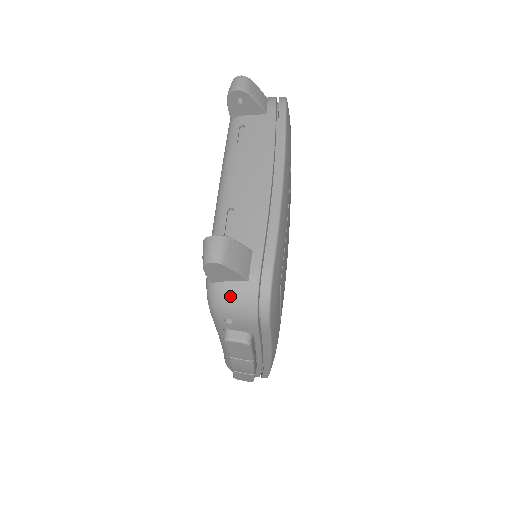
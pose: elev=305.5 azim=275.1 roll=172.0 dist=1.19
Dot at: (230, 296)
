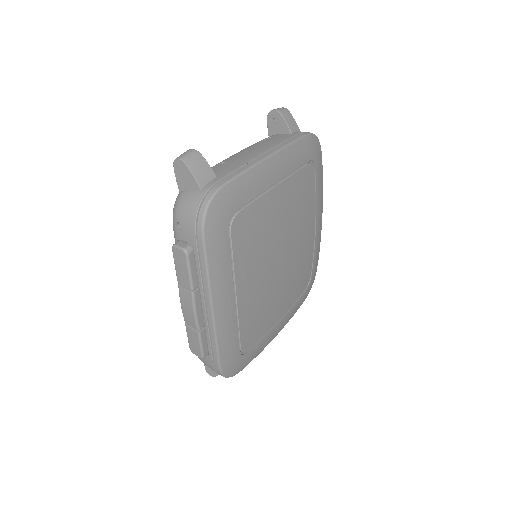
Dot at: (185, 199)
